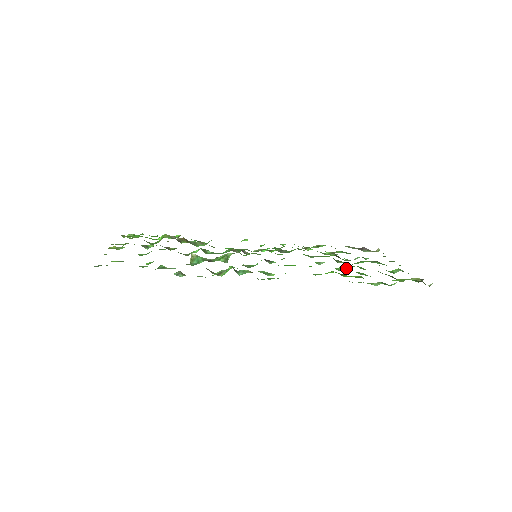
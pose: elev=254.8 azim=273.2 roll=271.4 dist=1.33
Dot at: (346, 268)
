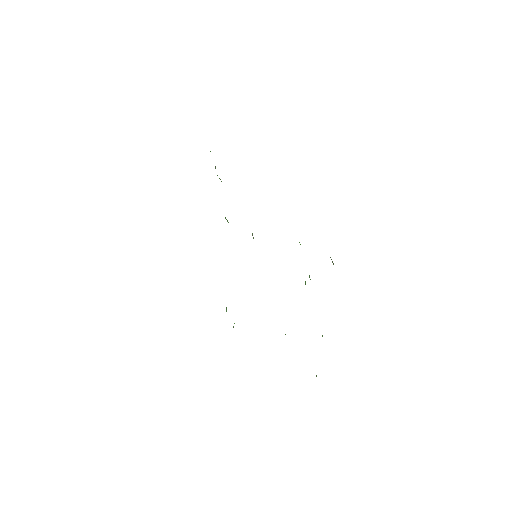
Dot at: occluded
